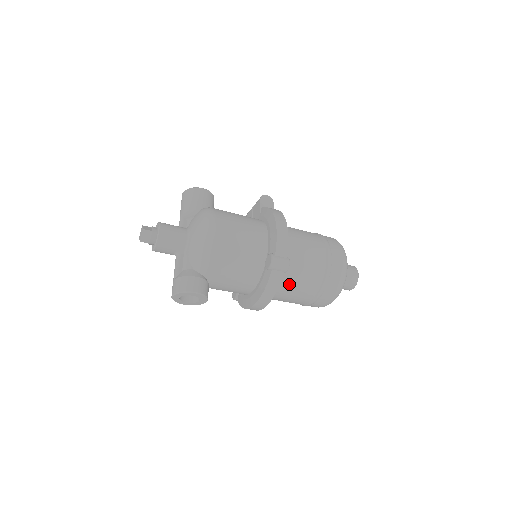
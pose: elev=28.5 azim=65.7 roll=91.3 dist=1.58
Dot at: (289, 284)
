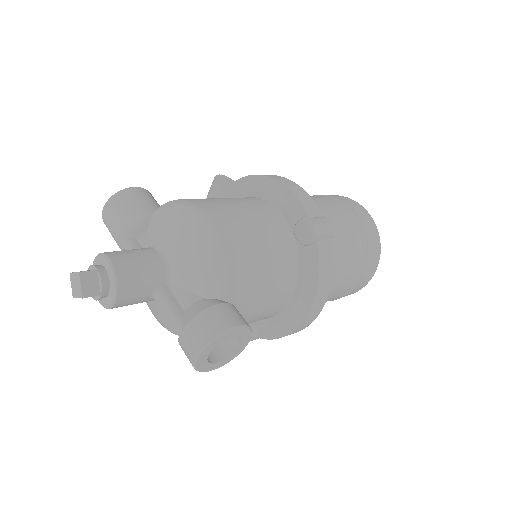
Dot at: occluded
